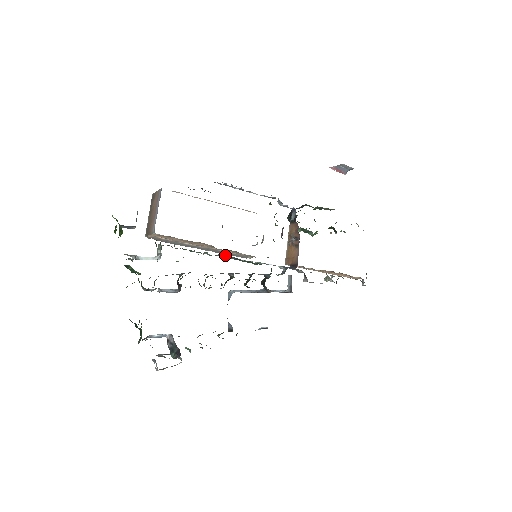
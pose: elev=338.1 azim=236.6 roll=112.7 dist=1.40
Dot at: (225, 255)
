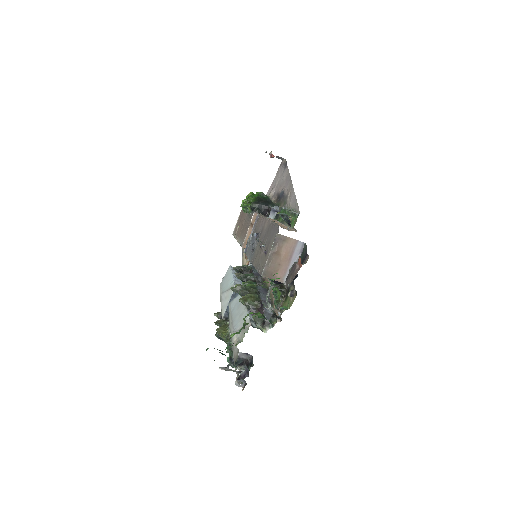
Dot at: occluded
